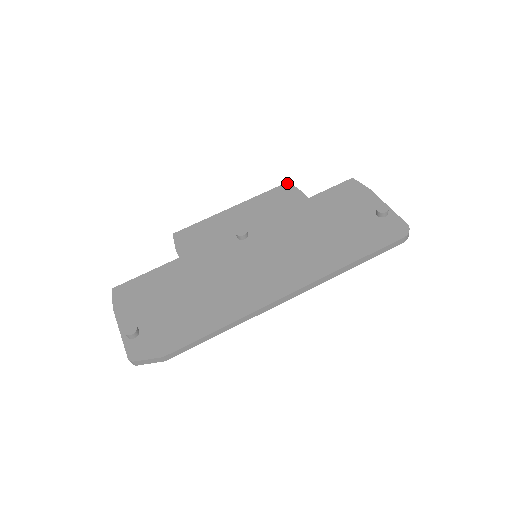
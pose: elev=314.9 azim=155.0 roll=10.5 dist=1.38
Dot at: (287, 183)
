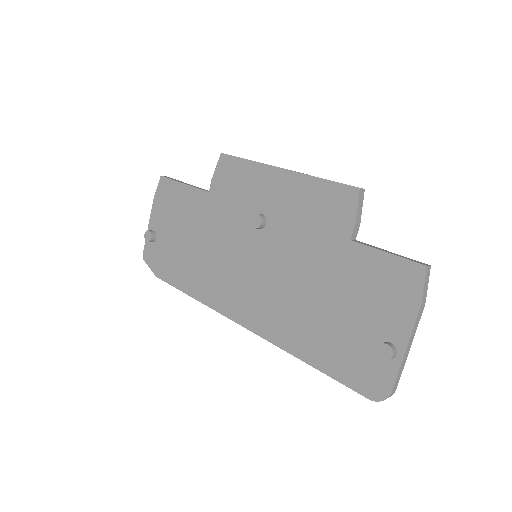
Dot at: (356, 189)
